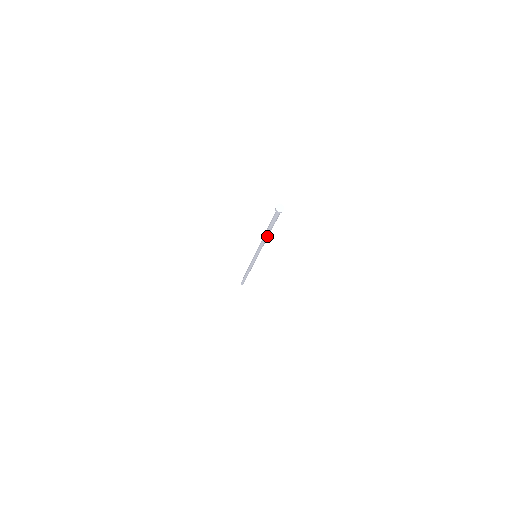
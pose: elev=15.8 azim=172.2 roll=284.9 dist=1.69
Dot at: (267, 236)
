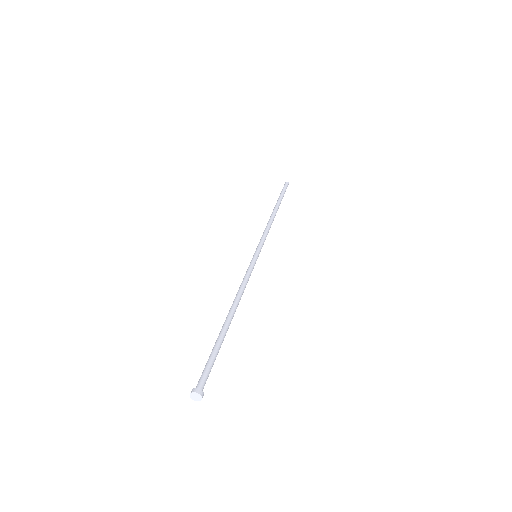
Dot at: (230, 318)
